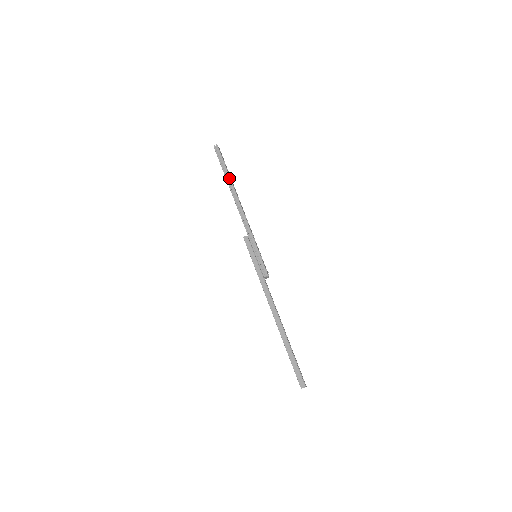
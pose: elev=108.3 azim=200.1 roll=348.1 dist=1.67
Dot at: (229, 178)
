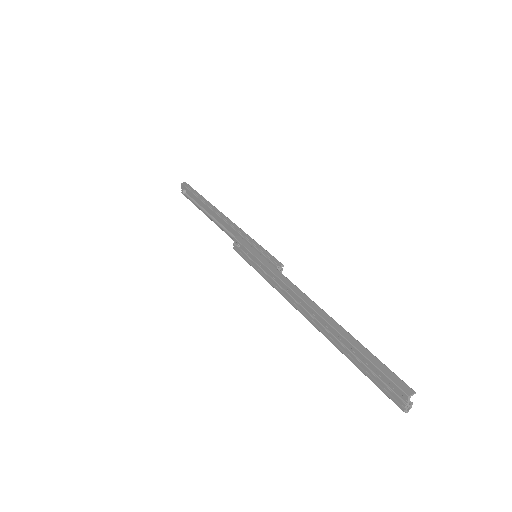
Dot at: (205, 199)
